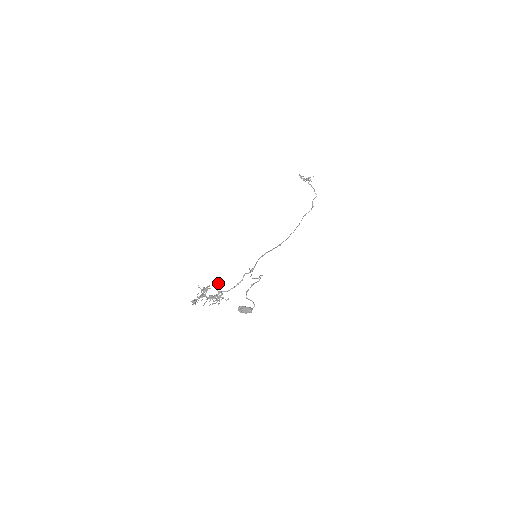
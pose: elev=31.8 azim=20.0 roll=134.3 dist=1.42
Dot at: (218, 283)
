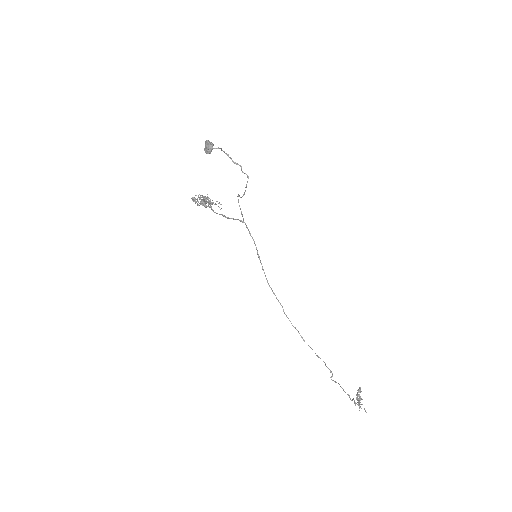
Dot at: occluded
